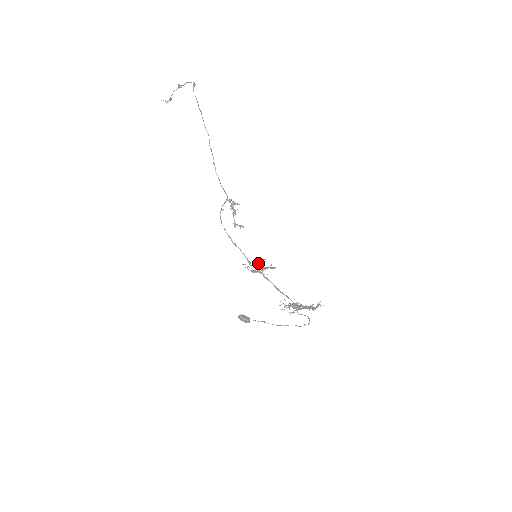
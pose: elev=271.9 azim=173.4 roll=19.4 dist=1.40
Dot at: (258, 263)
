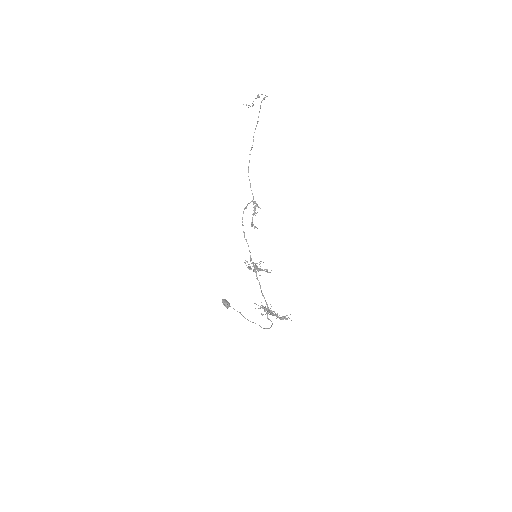
Dot at: (256, 263)
